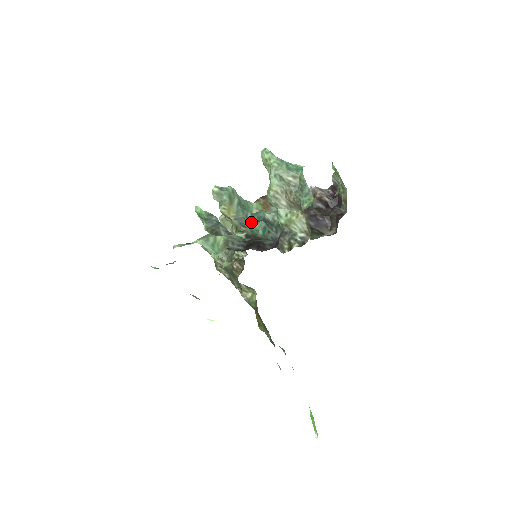
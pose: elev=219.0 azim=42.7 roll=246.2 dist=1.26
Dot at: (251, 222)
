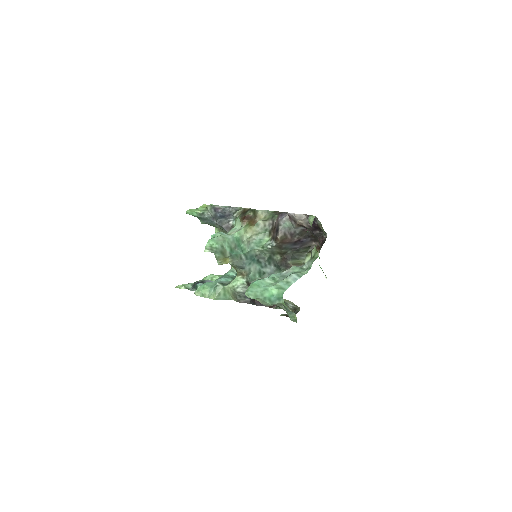
Dot at: (246, 261)
